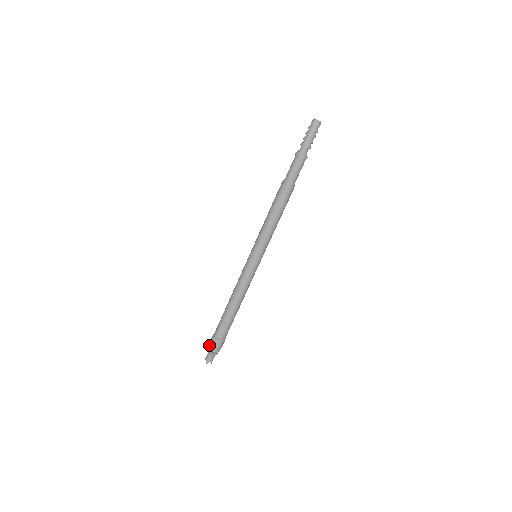
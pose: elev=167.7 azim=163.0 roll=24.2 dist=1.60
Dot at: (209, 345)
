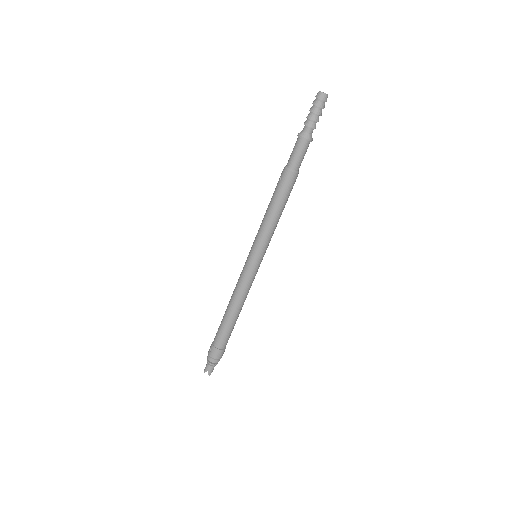
Dot at: occluded
